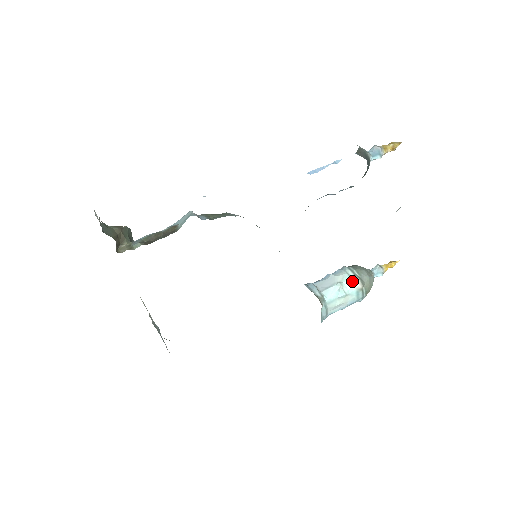
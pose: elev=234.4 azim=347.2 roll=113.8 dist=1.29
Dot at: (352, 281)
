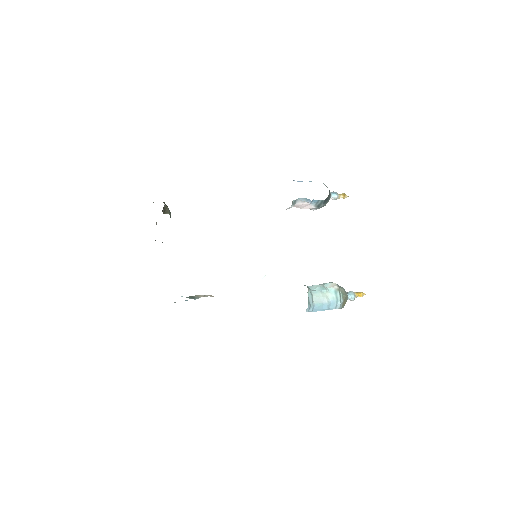
Dot at: (330, 284)
